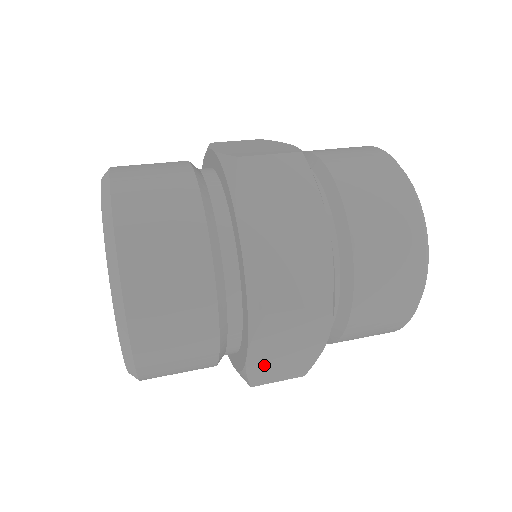
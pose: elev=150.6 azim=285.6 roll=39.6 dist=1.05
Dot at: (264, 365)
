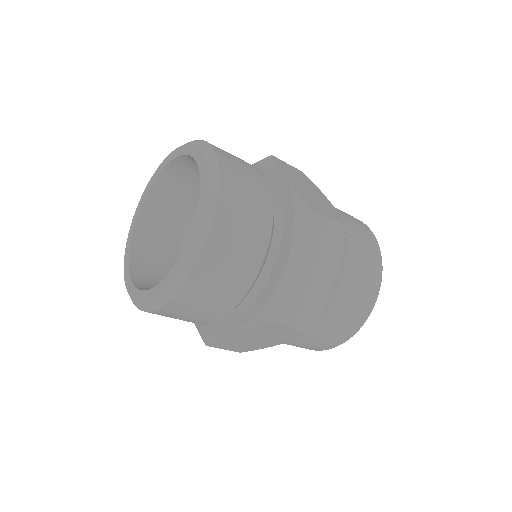
Dot at: (292, 287)
